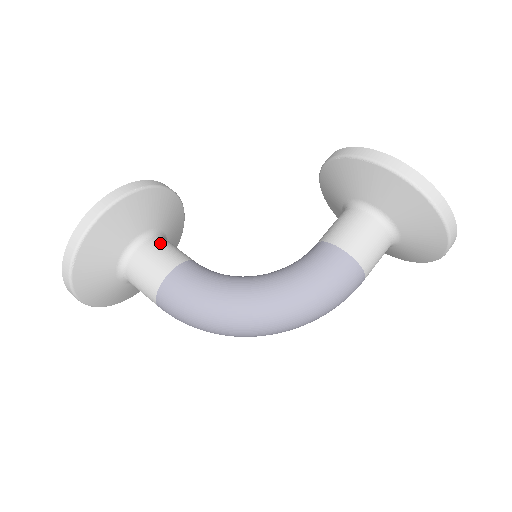
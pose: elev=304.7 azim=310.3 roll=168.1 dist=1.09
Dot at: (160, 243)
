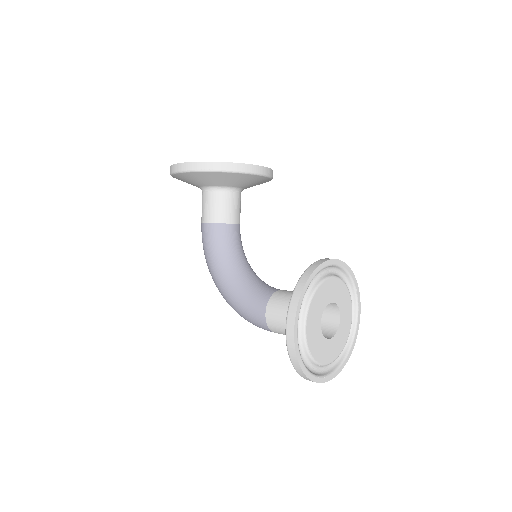
Dot at: (220, 199)
